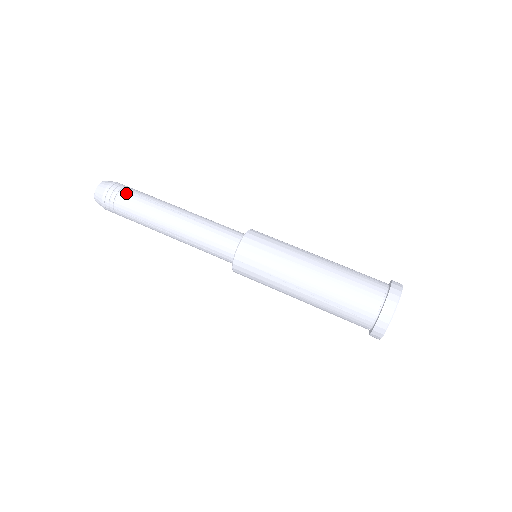
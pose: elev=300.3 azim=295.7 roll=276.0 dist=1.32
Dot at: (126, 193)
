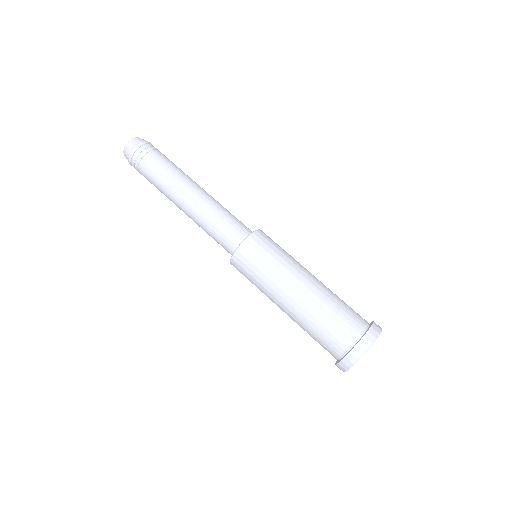
Dot at: (145, 166)
